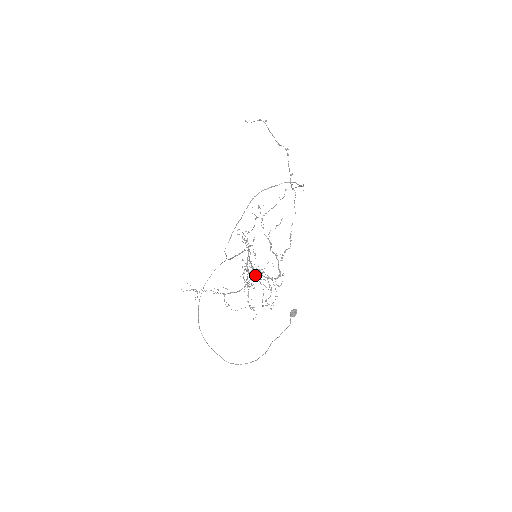
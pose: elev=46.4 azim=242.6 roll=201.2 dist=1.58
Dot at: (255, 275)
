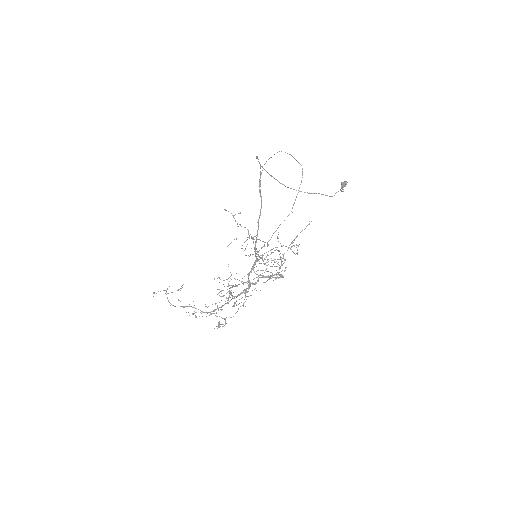
Dot at: (243, 305)
